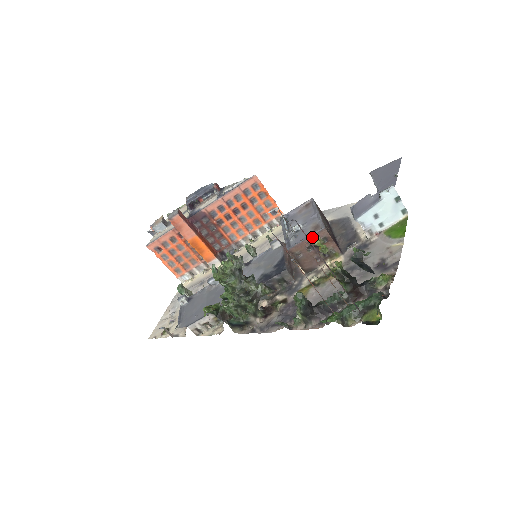
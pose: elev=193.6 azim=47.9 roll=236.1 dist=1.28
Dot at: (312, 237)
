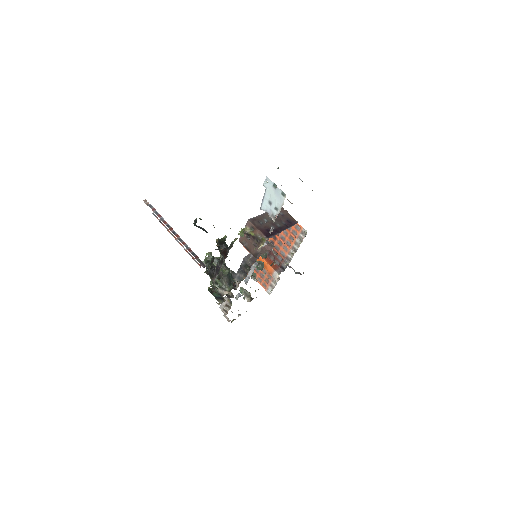
Dot at: occluded
